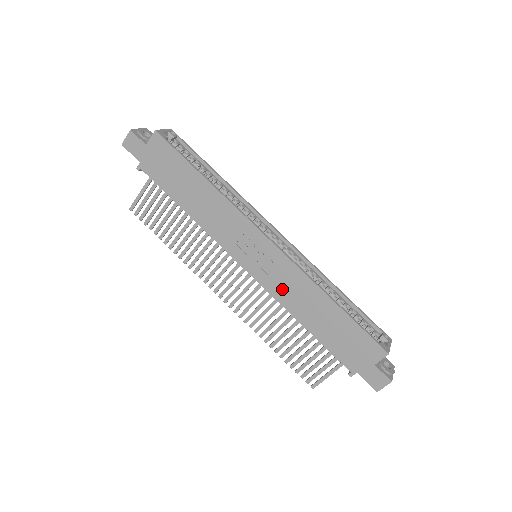
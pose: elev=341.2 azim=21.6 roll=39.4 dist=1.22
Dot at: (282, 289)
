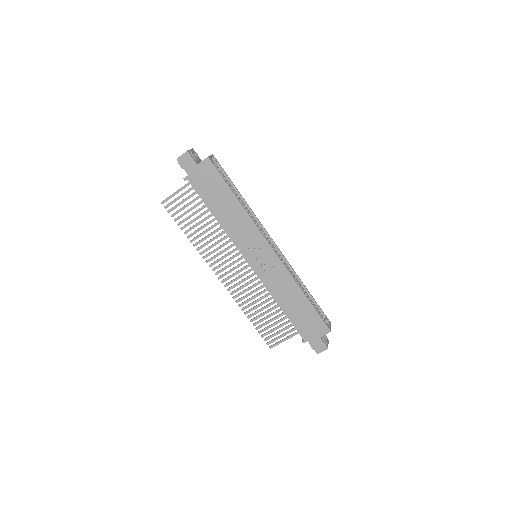
Dot at: (272, 282)
